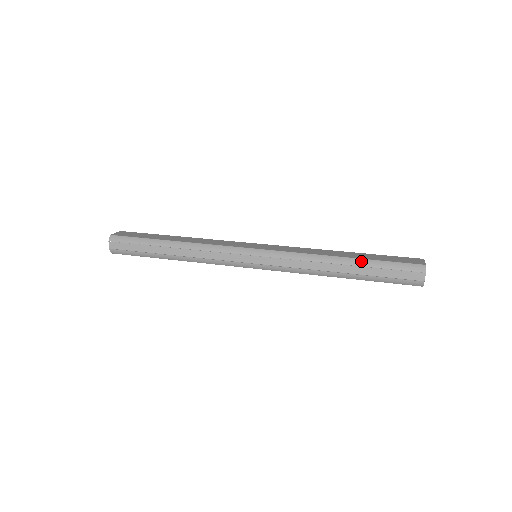
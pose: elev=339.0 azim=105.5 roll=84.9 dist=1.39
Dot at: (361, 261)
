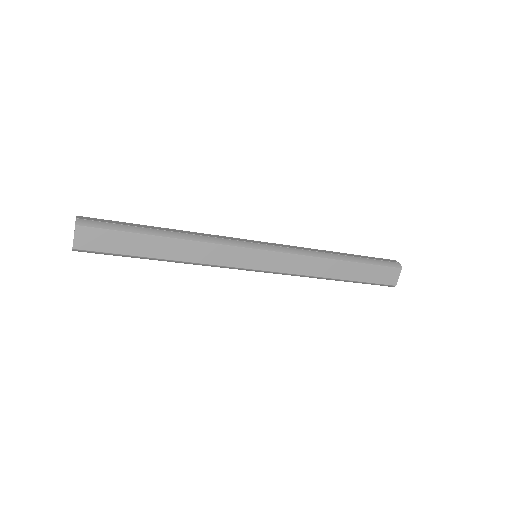
Dot at: occluded
